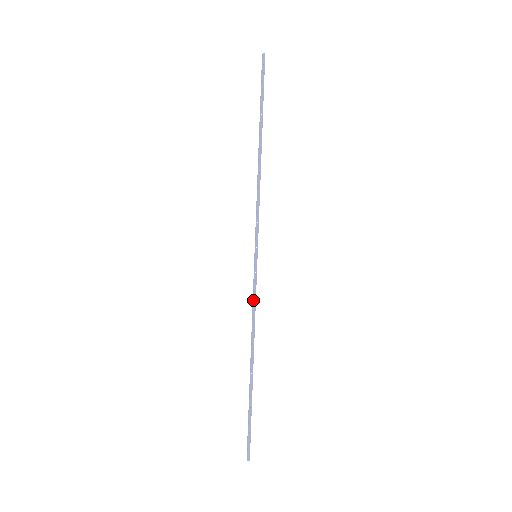
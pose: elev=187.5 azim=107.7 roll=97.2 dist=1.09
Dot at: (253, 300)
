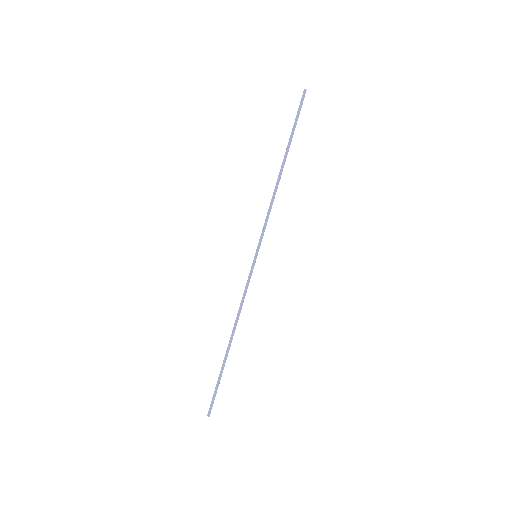
Dot at: (245, 291)
